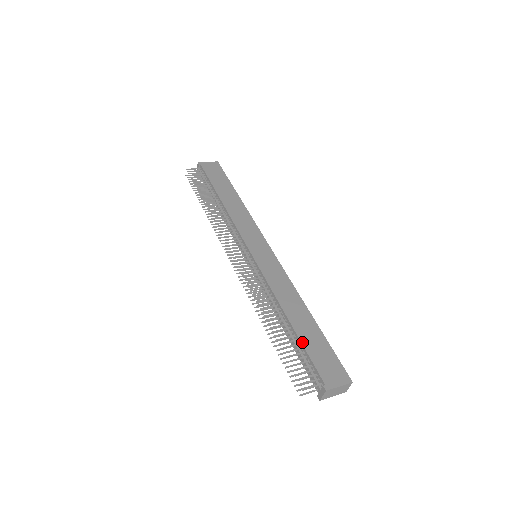
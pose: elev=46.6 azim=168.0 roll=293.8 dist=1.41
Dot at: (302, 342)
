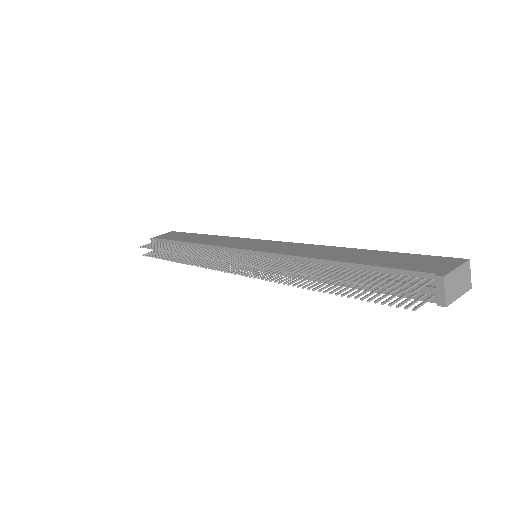
Dot at: (368, 264)
